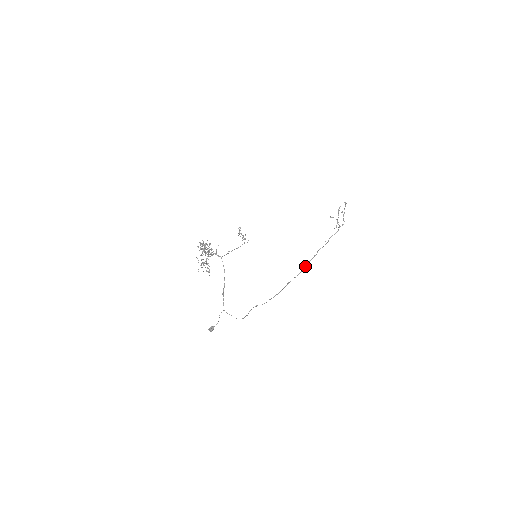
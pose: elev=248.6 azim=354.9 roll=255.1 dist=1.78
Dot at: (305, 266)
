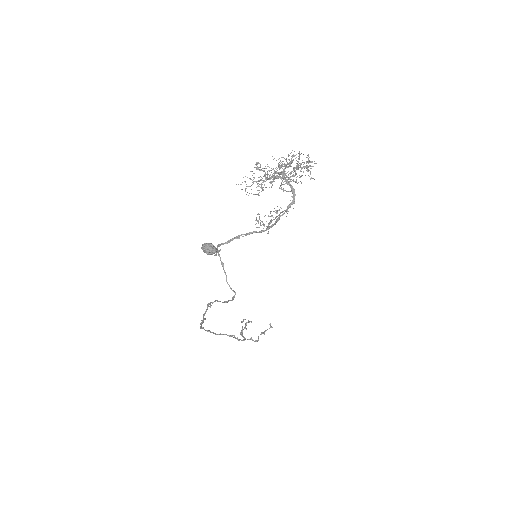
Dot at: occluded
